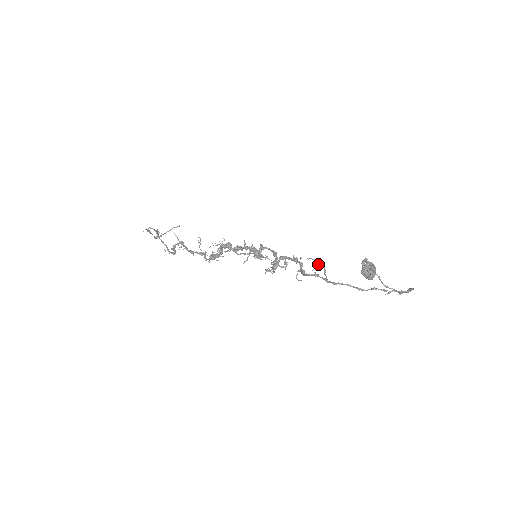
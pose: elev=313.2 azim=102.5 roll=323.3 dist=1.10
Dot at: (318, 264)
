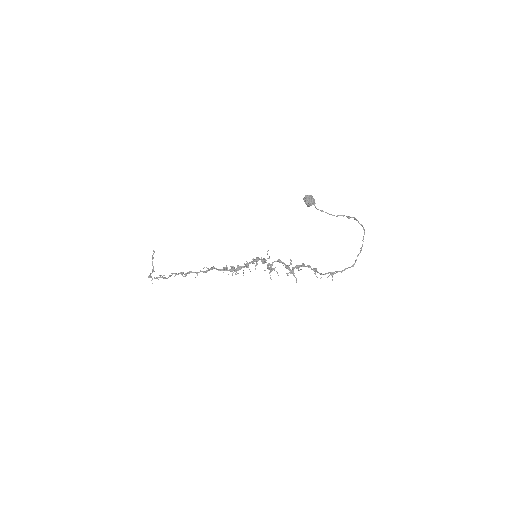
Dot at: (332, 276)
